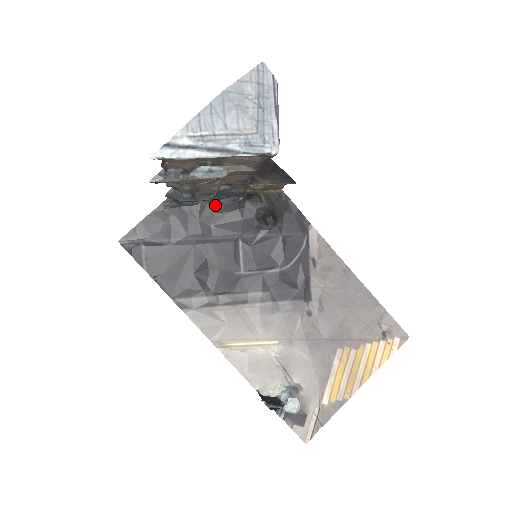
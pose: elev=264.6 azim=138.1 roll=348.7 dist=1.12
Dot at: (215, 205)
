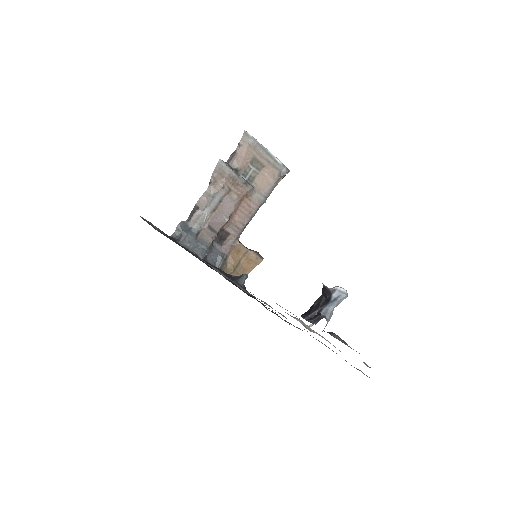
Dot at: occluded
